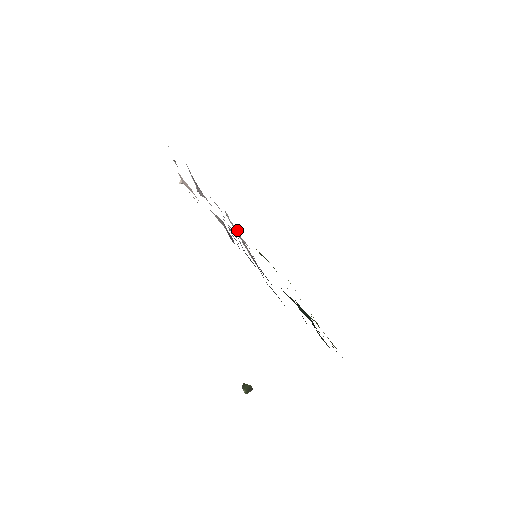
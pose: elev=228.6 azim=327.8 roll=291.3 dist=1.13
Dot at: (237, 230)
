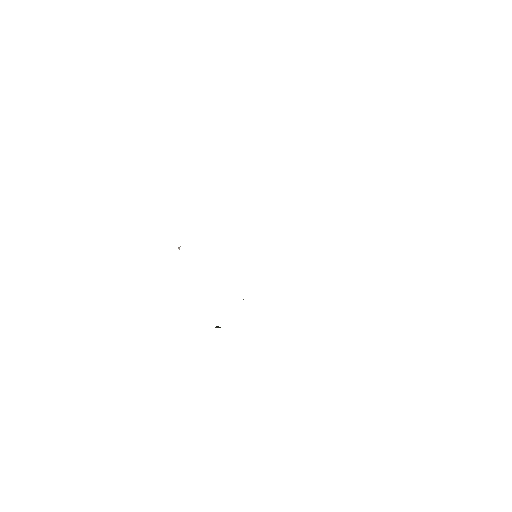
Dot at: occluded
